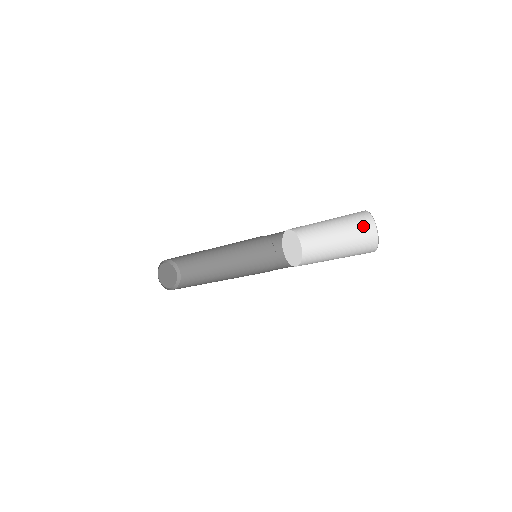
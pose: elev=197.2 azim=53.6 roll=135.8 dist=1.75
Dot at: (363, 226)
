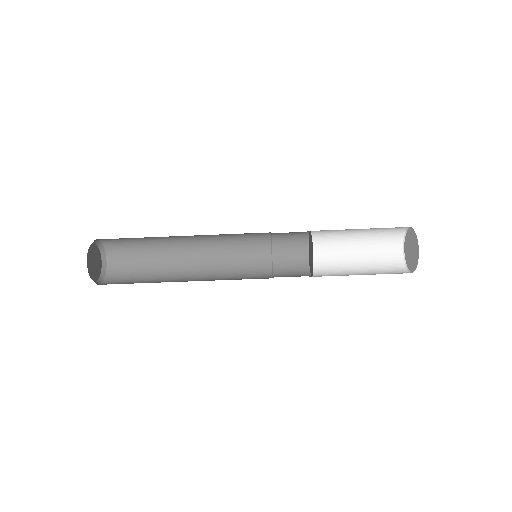
Dot at: (391, 266)
